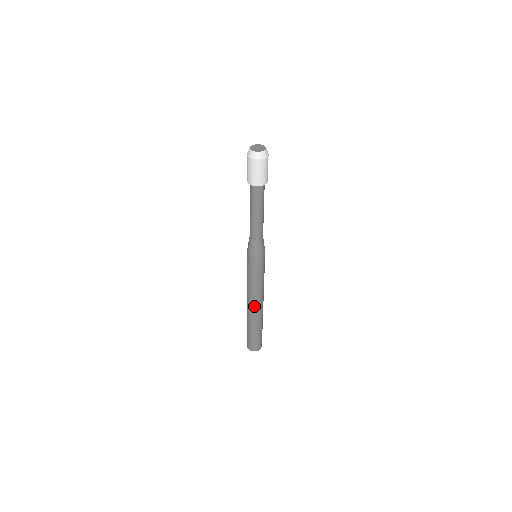
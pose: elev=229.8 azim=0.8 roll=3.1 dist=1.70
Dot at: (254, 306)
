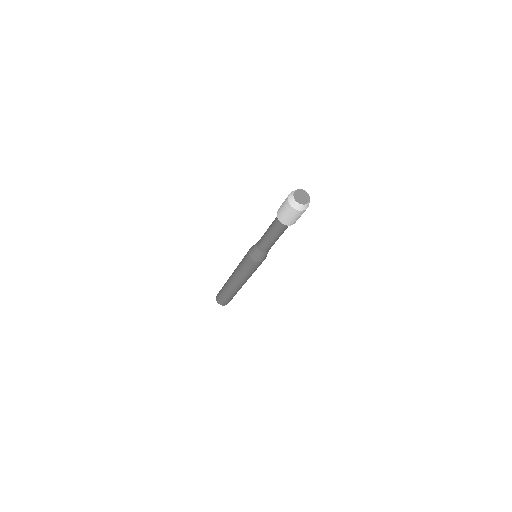
Dot at: occluded
